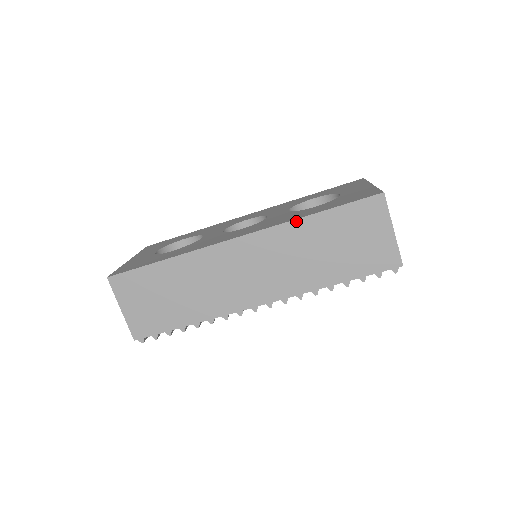
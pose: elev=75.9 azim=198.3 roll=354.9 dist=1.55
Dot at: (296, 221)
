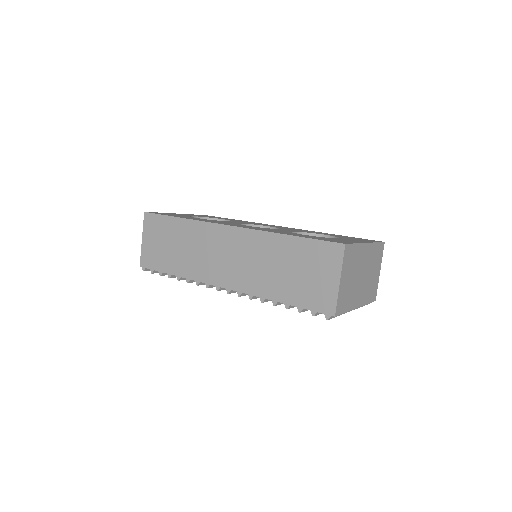
Dot at: (272, 234)
